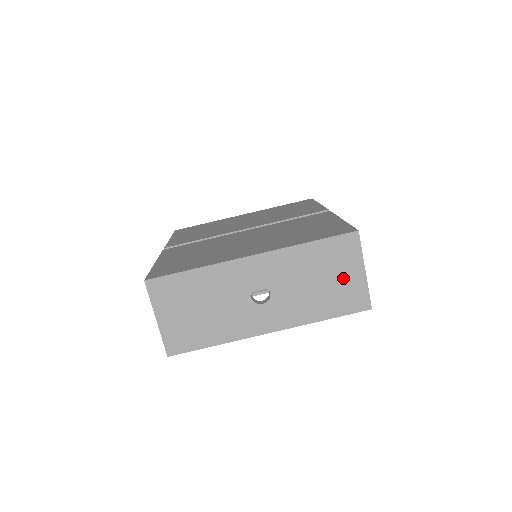
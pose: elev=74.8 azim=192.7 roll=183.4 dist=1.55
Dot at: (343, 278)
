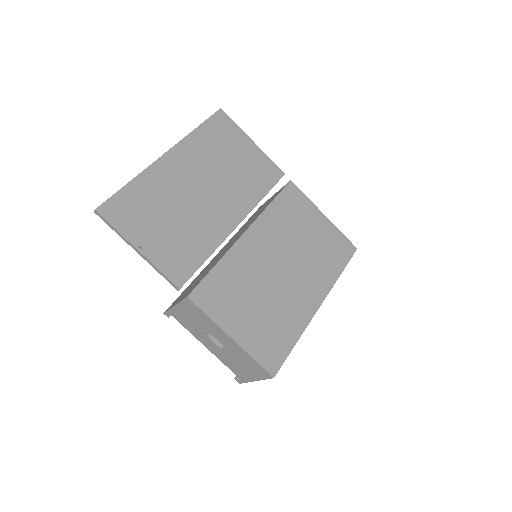
Dot at: occluded
